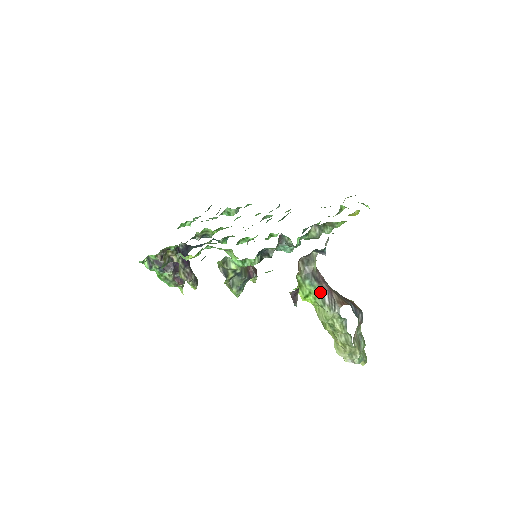
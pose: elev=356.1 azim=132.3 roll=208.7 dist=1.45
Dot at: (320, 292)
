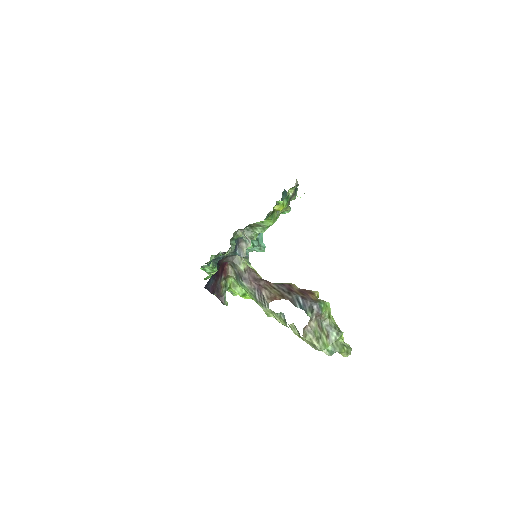
Dot at: (251, 290)
